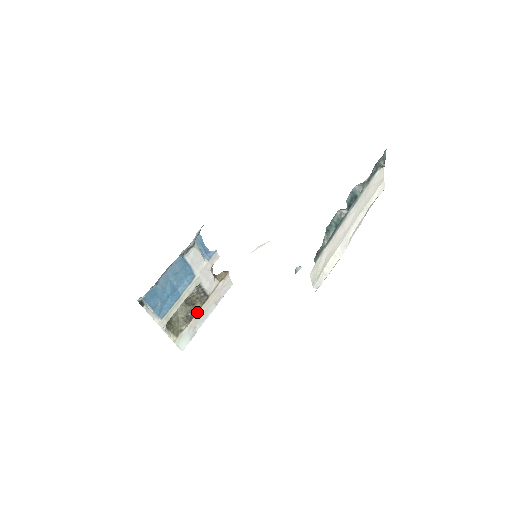
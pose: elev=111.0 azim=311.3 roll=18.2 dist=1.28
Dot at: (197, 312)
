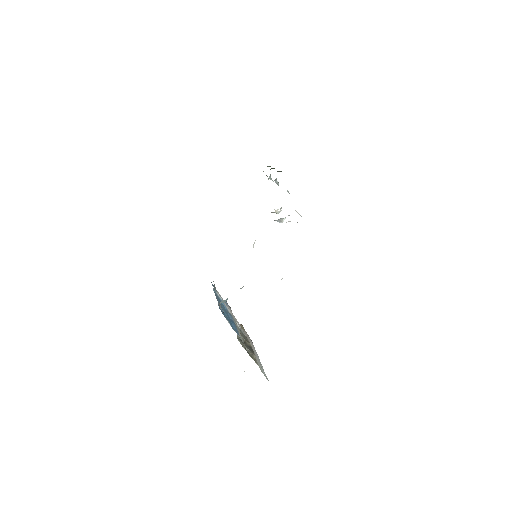
Dot at: occluded
